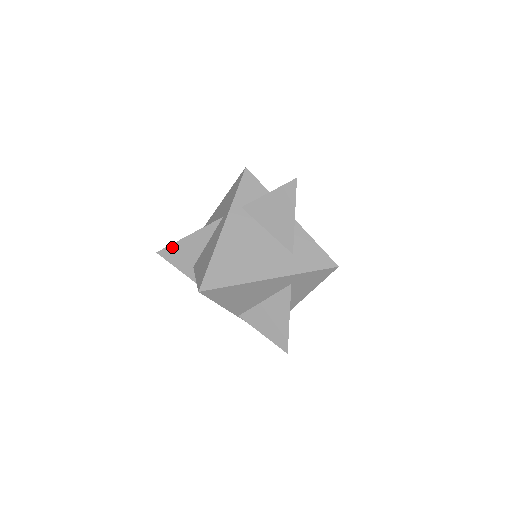
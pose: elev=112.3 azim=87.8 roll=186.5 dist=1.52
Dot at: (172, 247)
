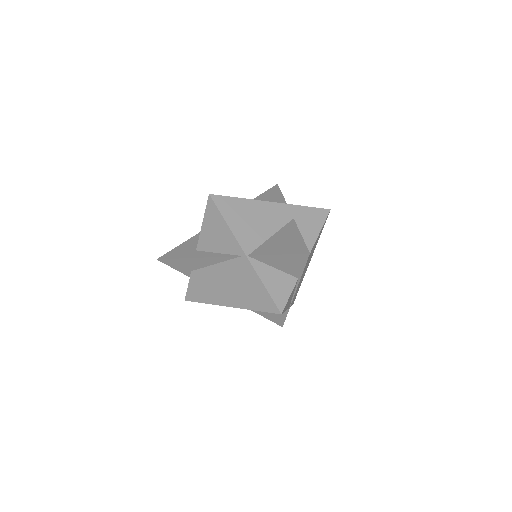
Dot at: (174, 250)
